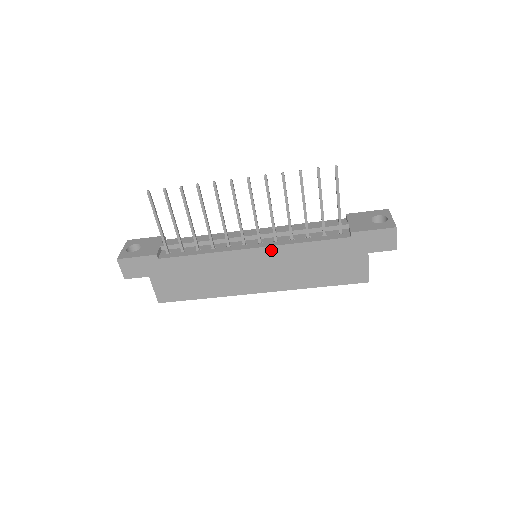
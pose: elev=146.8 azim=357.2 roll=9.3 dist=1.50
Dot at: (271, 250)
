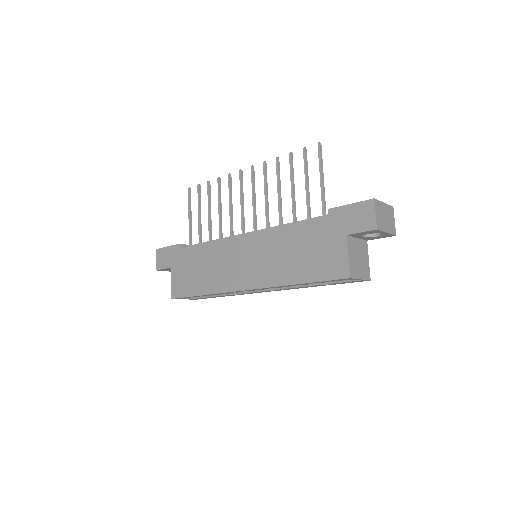
Dot at: (258, 235)
